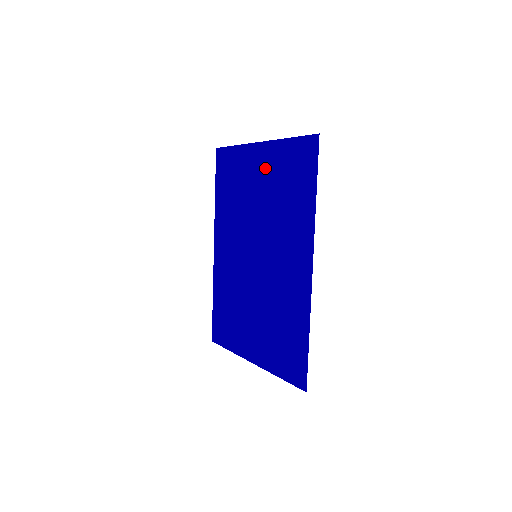
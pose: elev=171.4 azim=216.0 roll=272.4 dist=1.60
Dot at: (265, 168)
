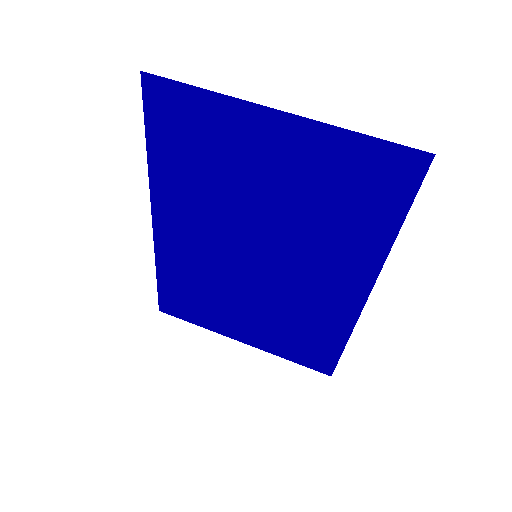
Dot at: (289, 157)
